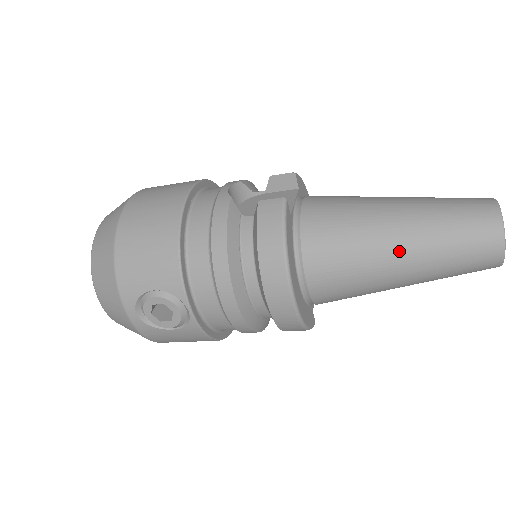
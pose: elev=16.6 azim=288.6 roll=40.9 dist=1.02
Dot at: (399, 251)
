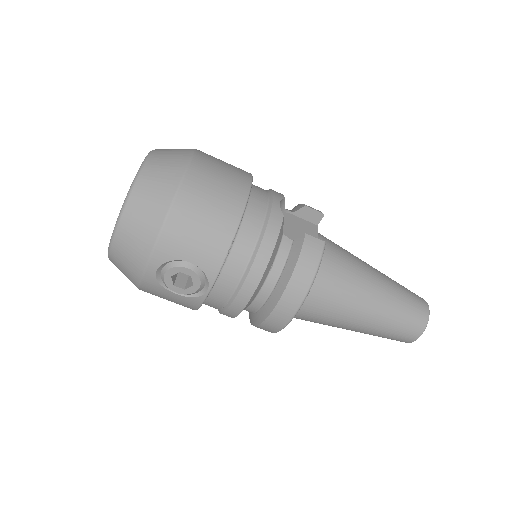
Dot at: (368, 313)
